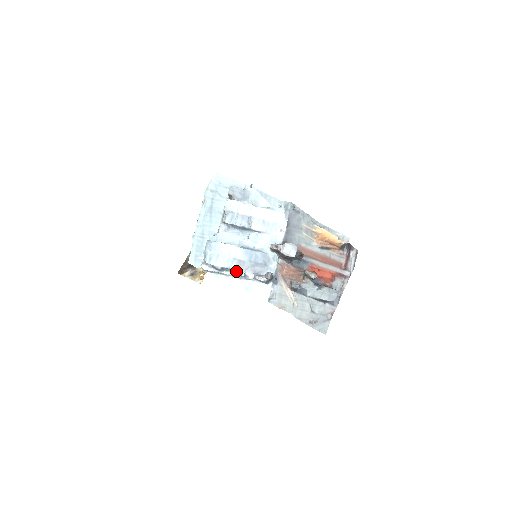
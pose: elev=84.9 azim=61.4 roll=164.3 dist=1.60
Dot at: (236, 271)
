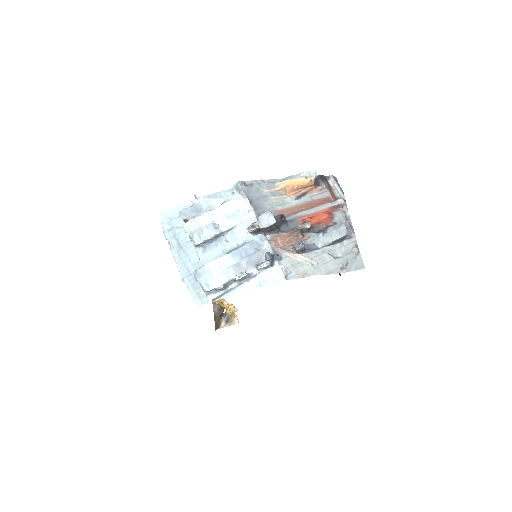
Dot at: (236, 277)
